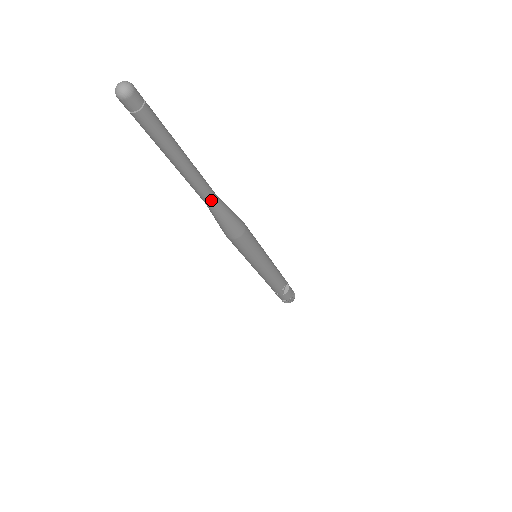
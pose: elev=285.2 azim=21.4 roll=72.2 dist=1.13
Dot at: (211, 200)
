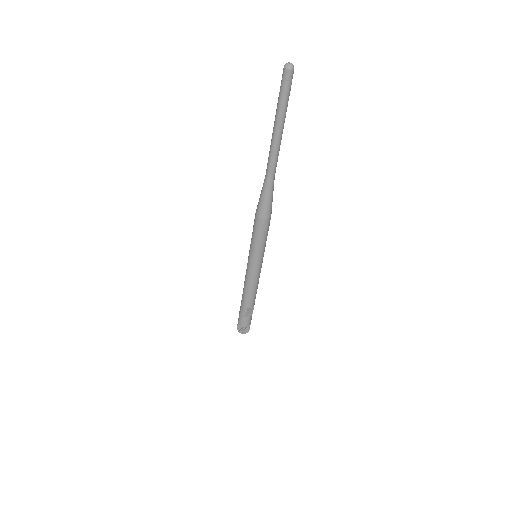
Dot at: (271, 173)
